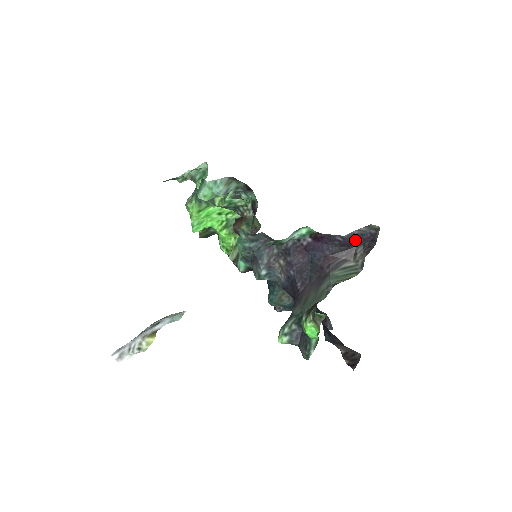
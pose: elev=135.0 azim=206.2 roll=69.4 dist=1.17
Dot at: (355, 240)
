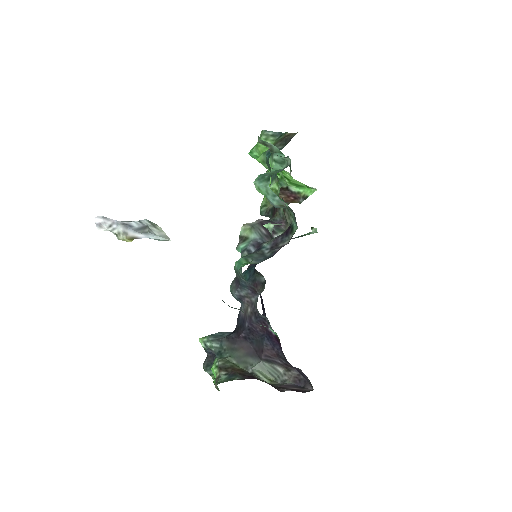
Dot at: (297, 368)
